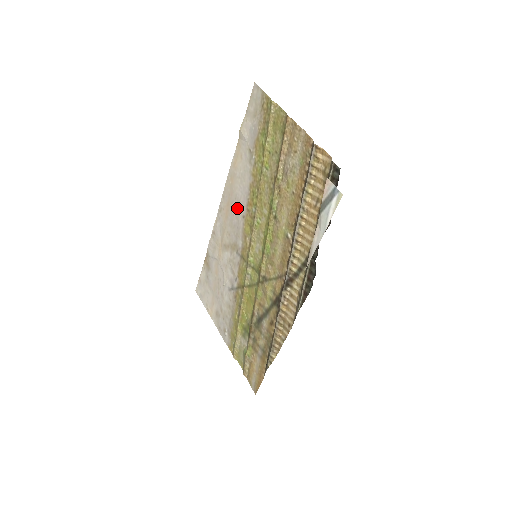
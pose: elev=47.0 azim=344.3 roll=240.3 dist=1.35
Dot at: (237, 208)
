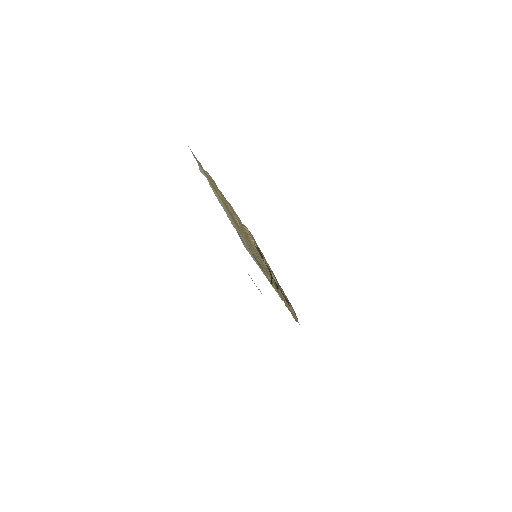
Dot at: (231, 218)
